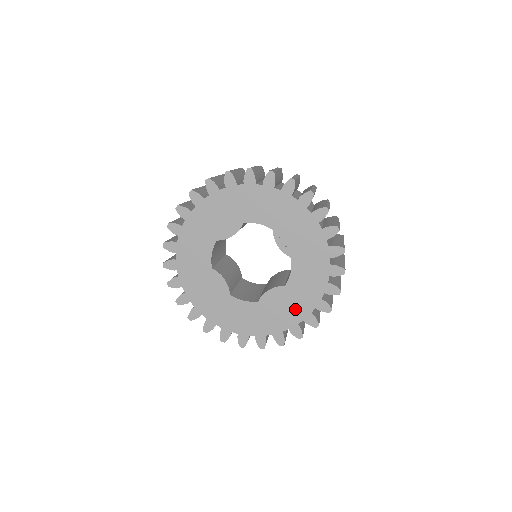
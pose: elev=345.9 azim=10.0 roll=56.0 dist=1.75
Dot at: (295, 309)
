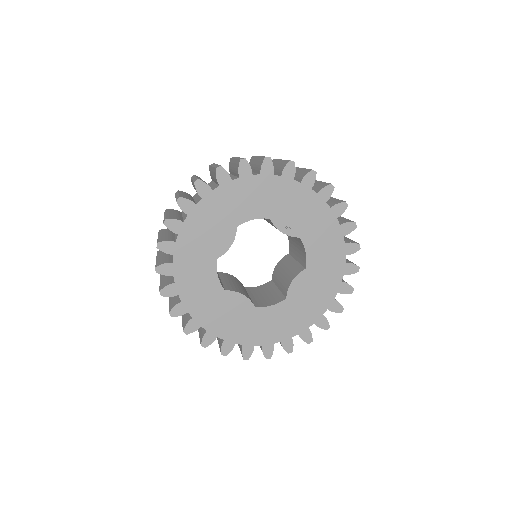
Dot at: (325, 286)
